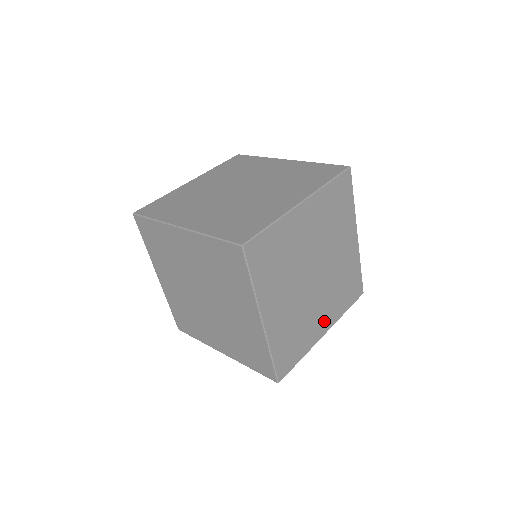
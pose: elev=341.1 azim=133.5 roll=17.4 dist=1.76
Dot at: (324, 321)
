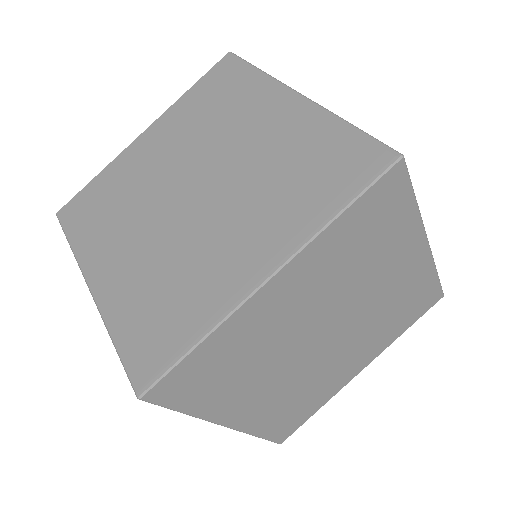
Dot at: (358, 362)
